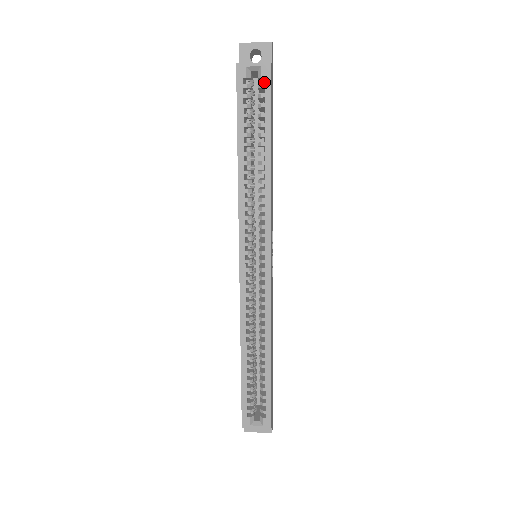
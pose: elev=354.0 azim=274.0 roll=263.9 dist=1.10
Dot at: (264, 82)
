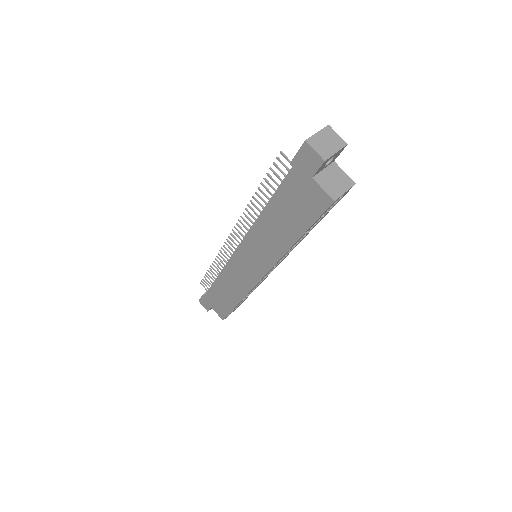
Dot at: occluded
